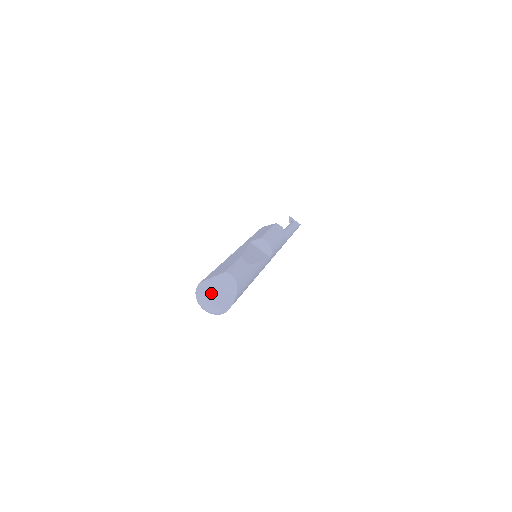
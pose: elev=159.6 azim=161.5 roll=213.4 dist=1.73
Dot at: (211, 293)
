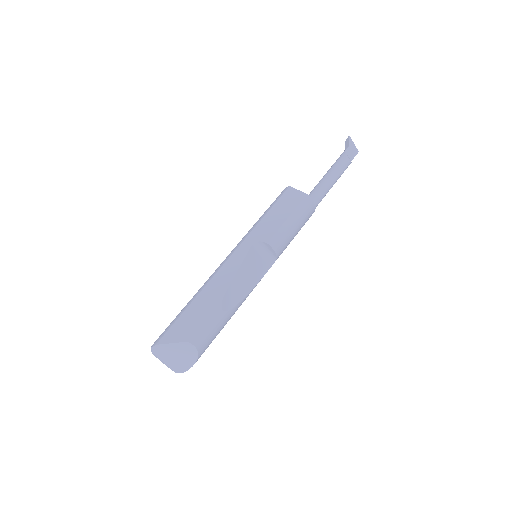
Dot at: (167, 356)
